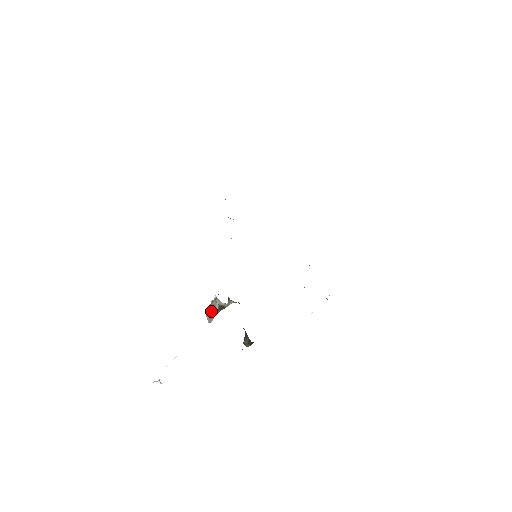
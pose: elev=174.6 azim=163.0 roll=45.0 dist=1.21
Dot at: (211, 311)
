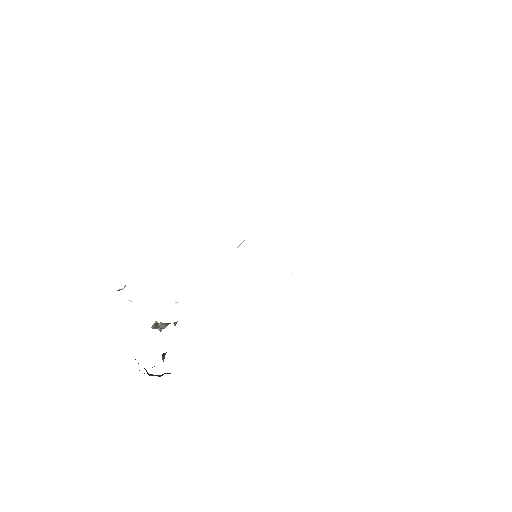
Dot at: (156, 327)
